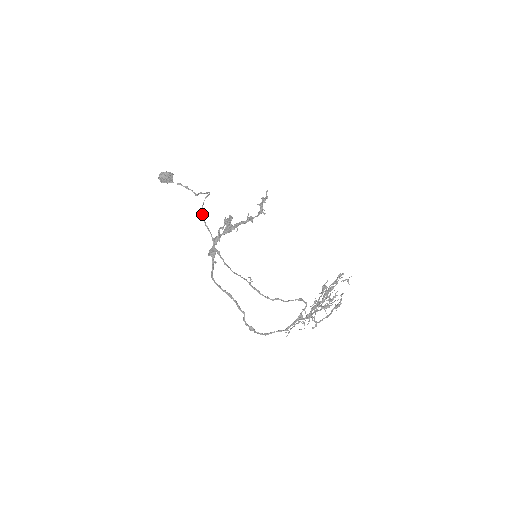
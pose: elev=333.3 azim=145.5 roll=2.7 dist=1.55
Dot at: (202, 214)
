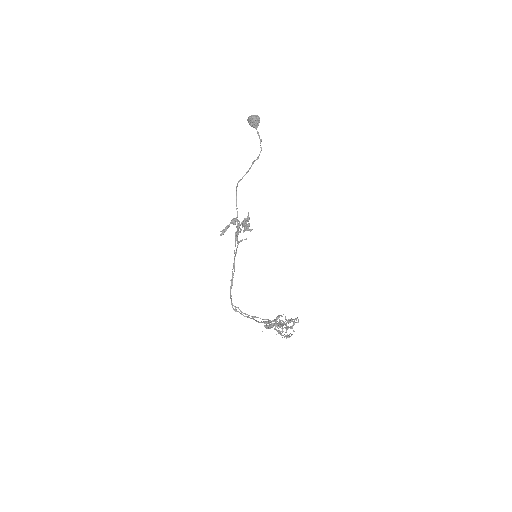
Dot at: (236, 197)
